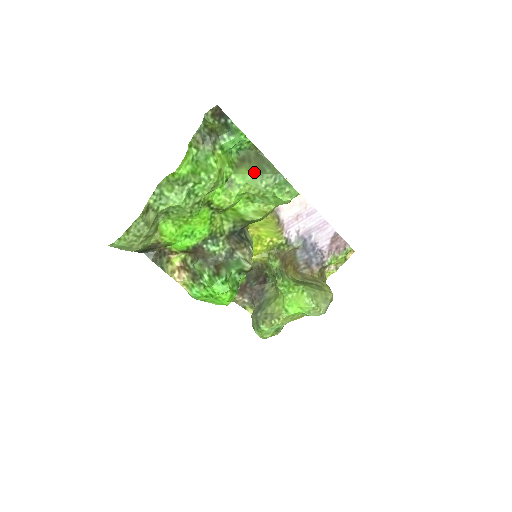
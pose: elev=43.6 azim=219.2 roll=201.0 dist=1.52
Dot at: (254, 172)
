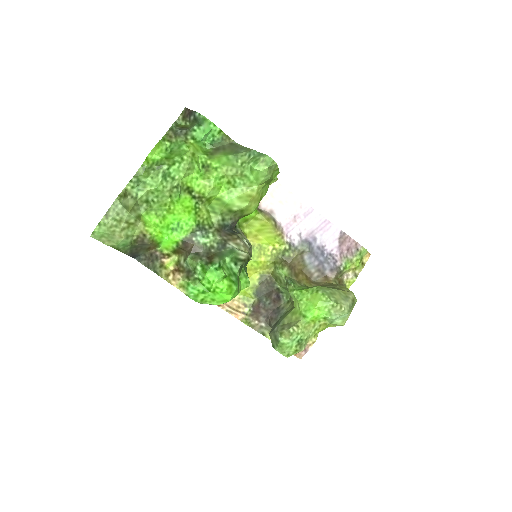
Dot at: (229, 155)
